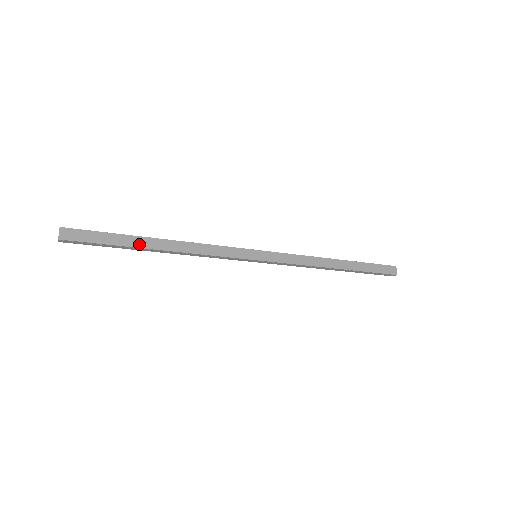
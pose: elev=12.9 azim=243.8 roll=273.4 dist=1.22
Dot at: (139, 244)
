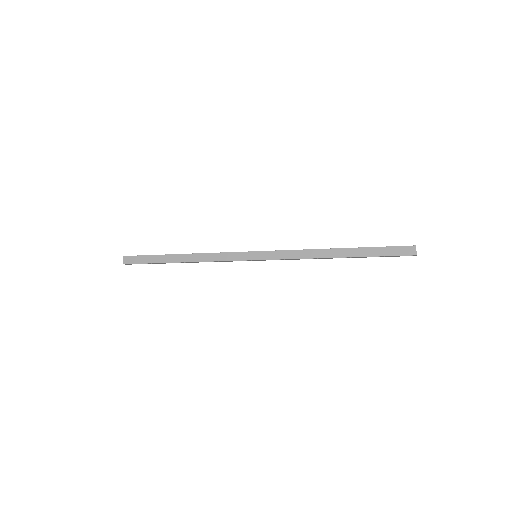
Dot at: (168, 260)
